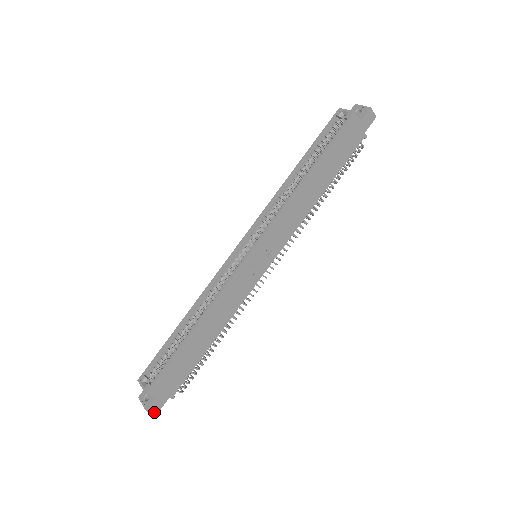
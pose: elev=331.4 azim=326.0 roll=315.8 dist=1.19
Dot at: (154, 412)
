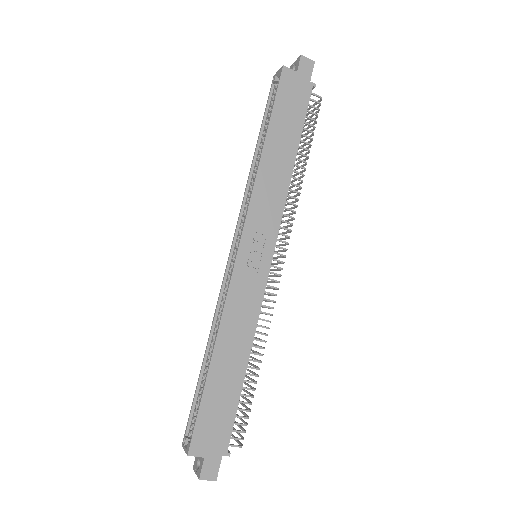
Dot at: (211, 479)
